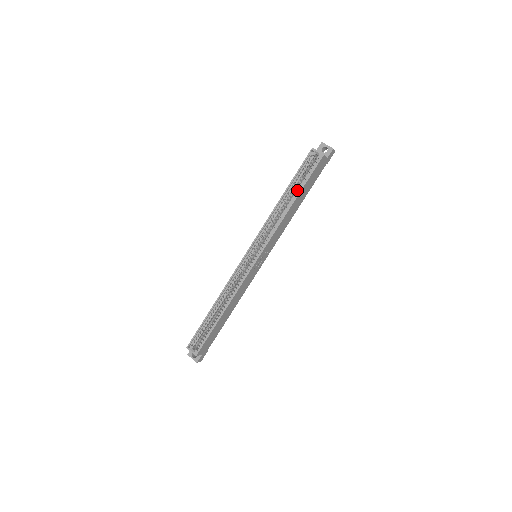
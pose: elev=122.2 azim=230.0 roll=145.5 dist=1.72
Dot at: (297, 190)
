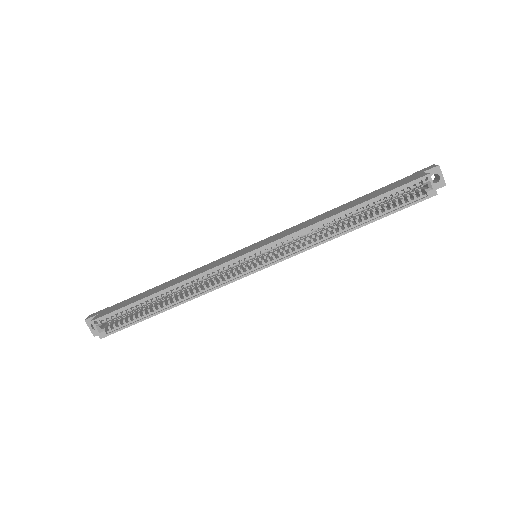
Dot at: occluded
